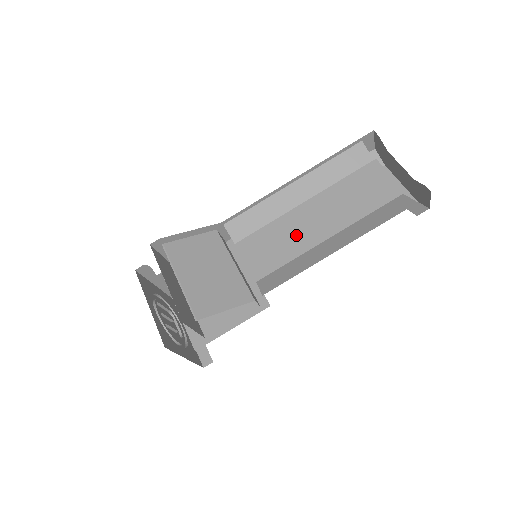
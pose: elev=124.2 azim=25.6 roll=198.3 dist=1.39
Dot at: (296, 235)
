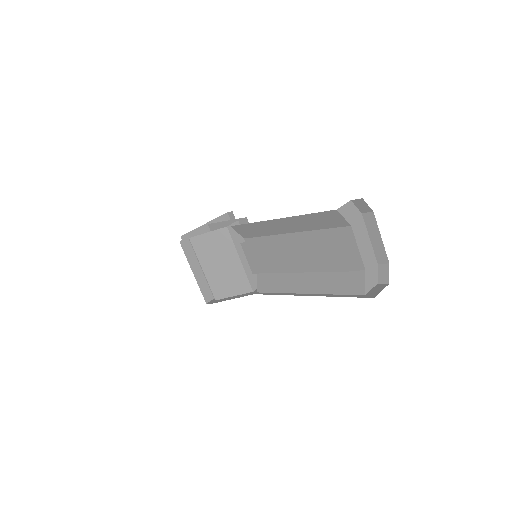
Dot at: (279, 262)
